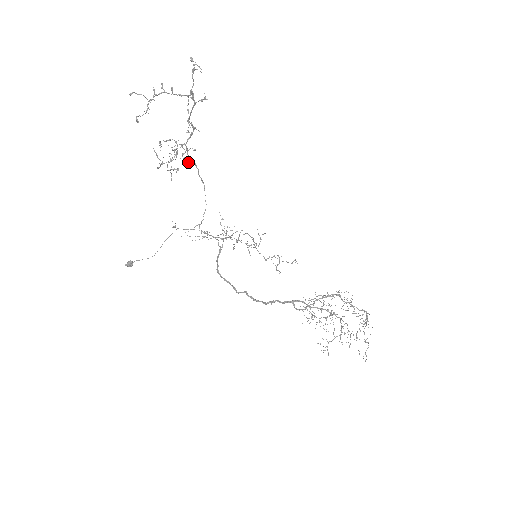
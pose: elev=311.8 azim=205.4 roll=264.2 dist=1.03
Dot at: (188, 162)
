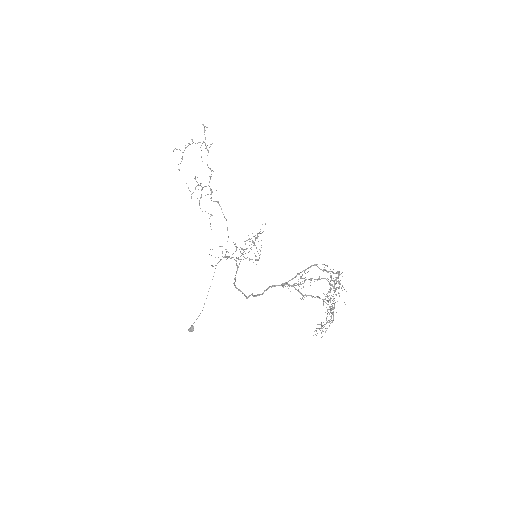
Dot at: (213, 201)
